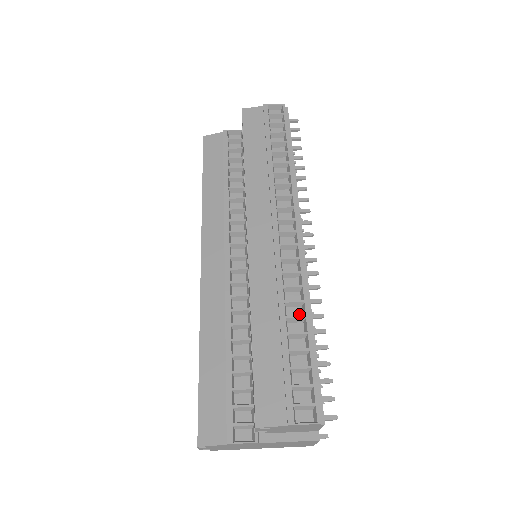
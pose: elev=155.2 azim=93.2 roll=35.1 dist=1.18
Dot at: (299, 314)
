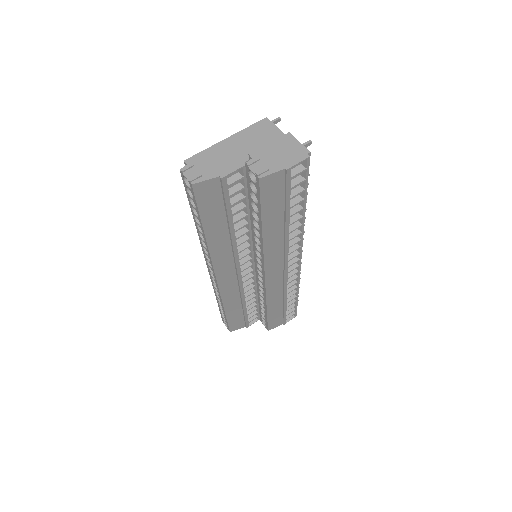
Dot at: occluded
